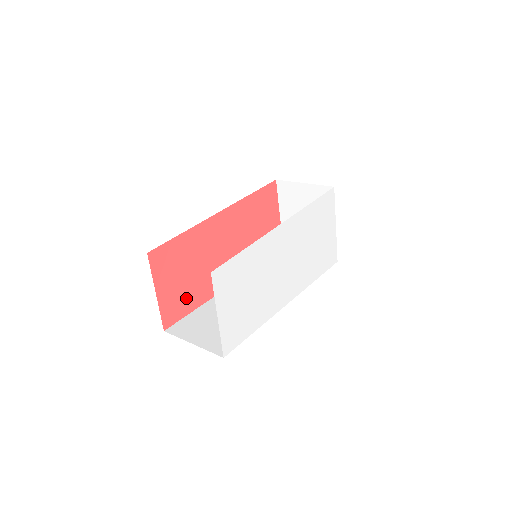
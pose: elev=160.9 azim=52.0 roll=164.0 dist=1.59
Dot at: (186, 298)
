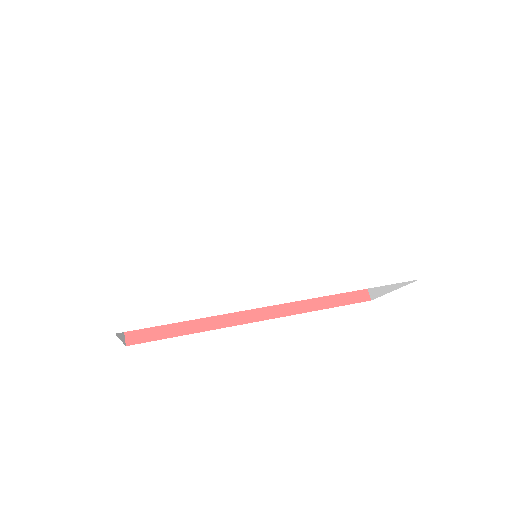
Dot at: occluded
